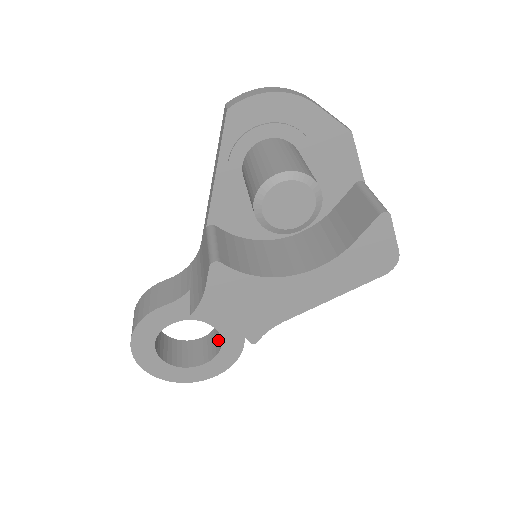
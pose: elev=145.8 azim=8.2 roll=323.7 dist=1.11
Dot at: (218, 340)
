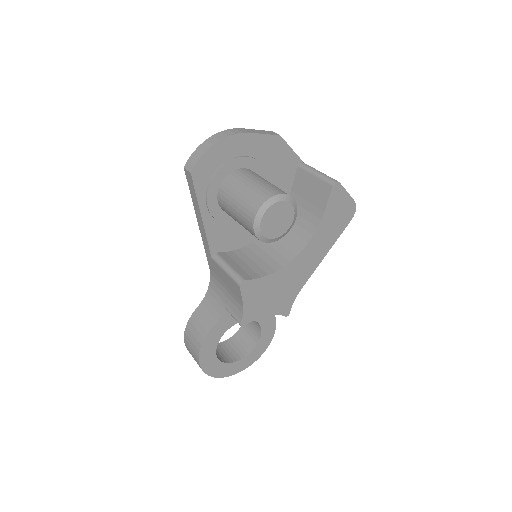
Dot at: (254, 325)
